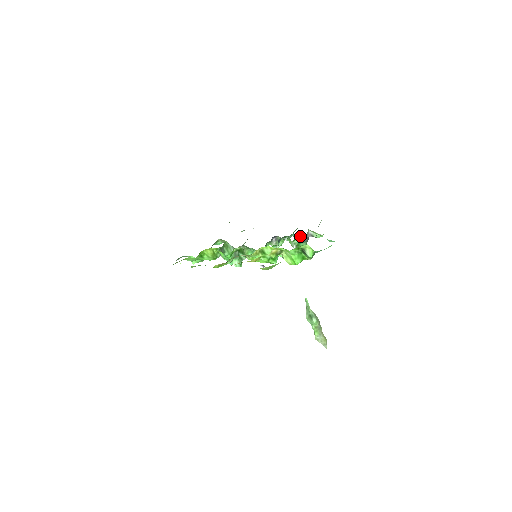
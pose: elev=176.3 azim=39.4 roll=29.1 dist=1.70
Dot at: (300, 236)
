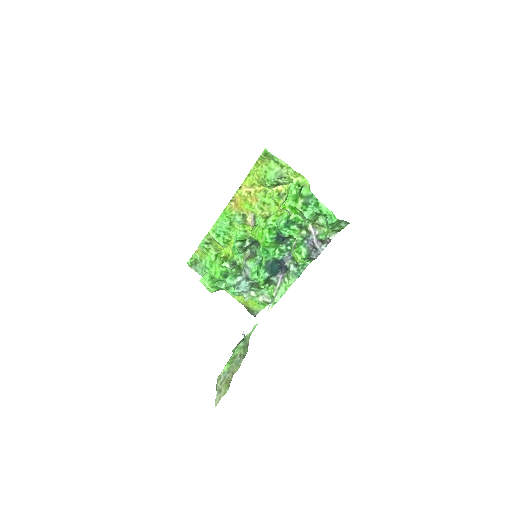
Dot at: (306, 235)
